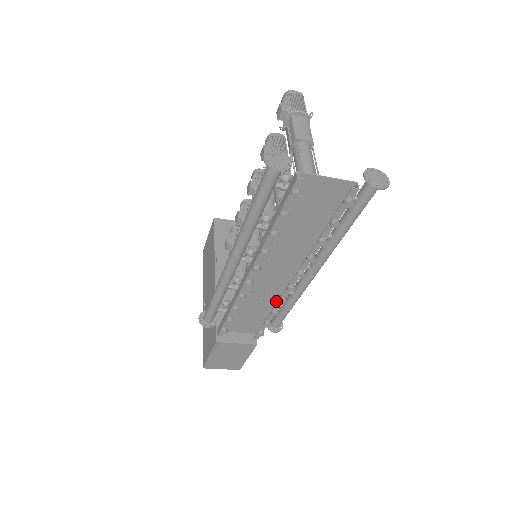
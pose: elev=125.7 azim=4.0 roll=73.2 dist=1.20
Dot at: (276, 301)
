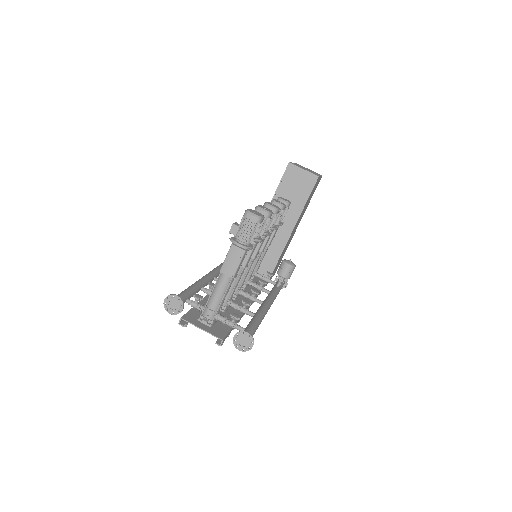
Dot at: occluded
